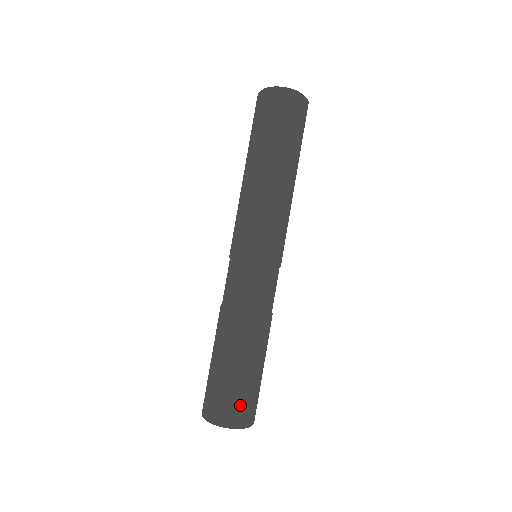
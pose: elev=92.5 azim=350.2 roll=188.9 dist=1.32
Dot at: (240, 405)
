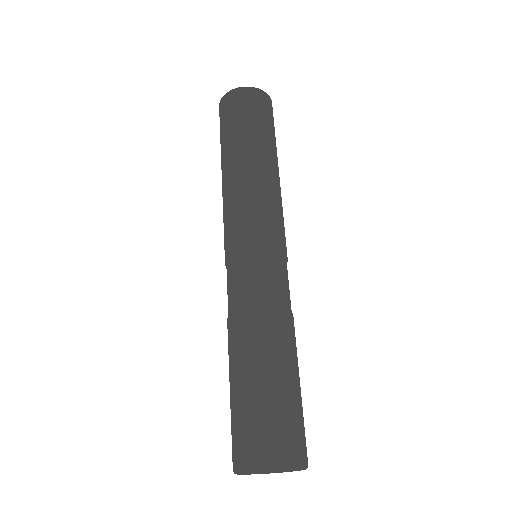
Dot at: (272, 434)
